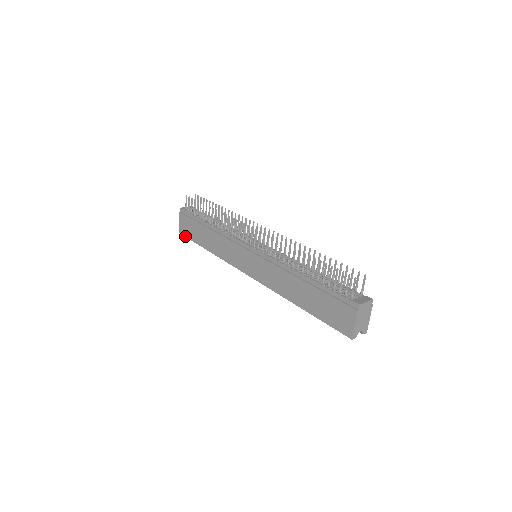
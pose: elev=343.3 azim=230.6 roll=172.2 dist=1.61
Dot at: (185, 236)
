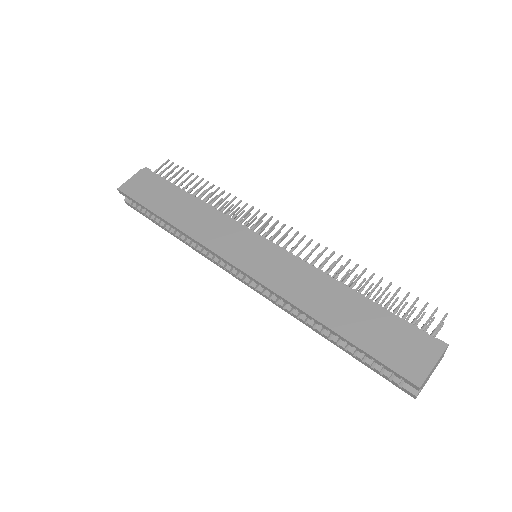
Dot at: (129, 195)
